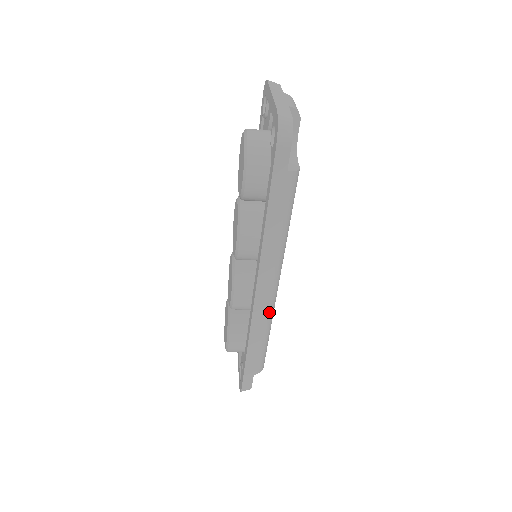
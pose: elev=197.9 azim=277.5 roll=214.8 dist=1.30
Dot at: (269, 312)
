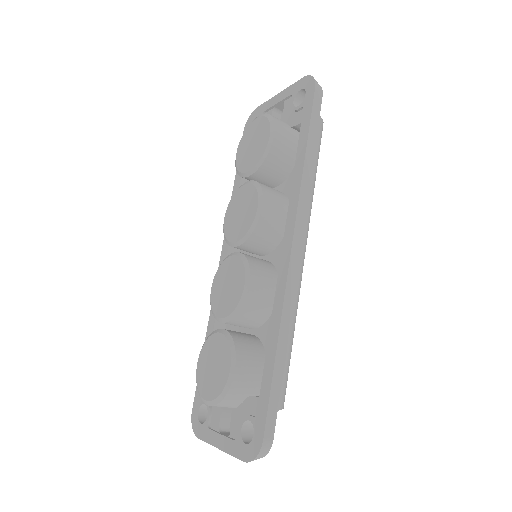
Dot at: (299, 288)
